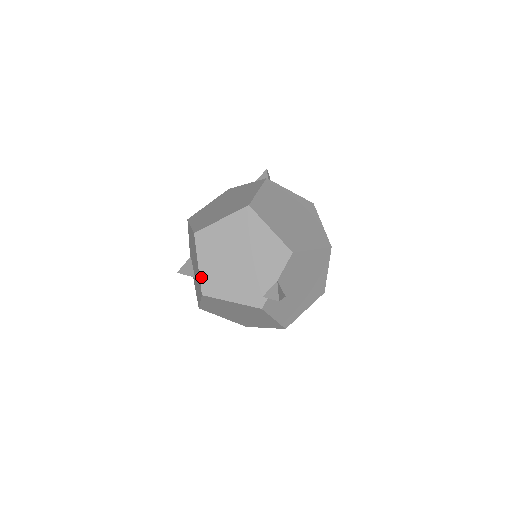
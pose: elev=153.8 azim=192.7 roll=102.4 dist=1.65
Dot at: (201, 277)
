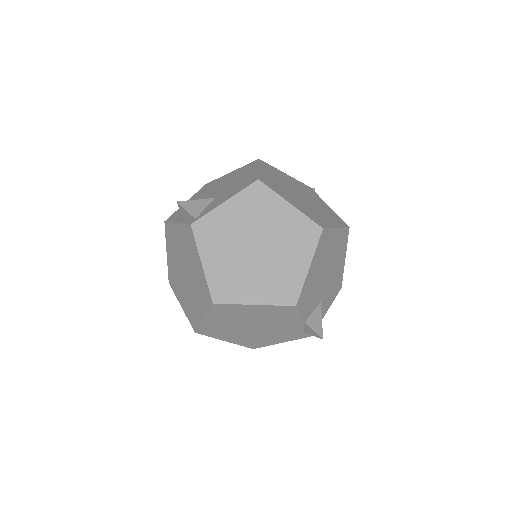
Dot at: (238, 344)
